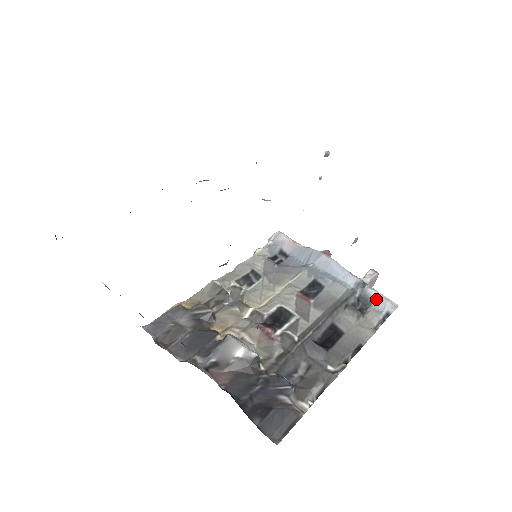
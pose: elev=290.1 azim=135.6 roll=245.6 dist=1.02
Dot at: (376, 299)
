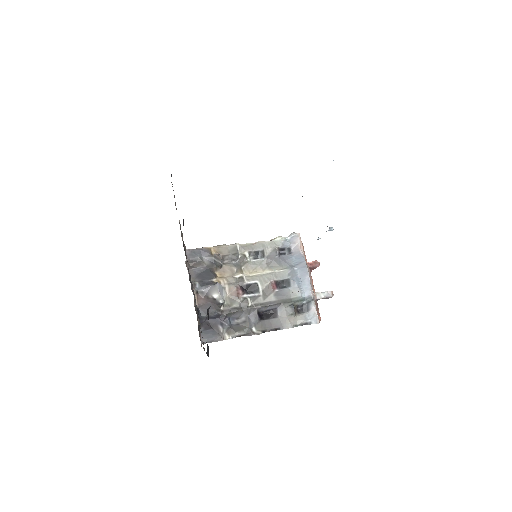
Dot at: (311, 311)
